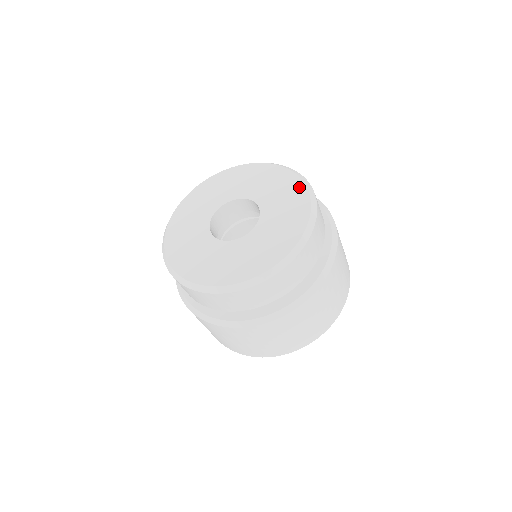
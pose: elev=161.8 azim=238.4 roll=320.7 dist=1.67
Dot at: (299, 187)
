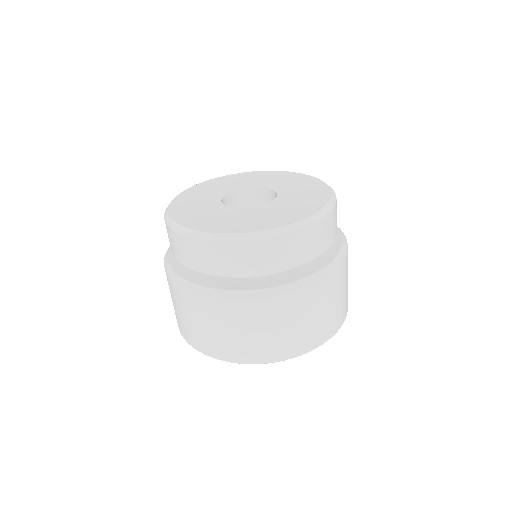
Dot at: (314, 208)
